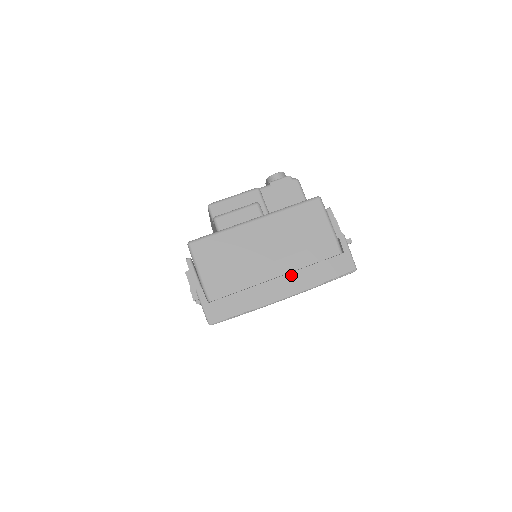
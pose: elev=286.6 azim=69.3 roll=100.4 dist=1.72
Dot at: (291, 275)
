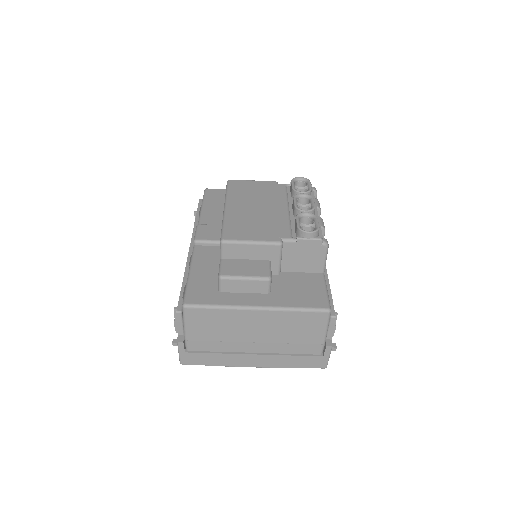
Dot at: (267, 356)
